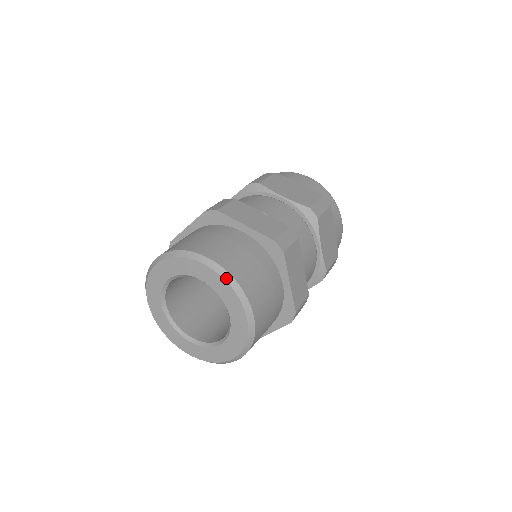
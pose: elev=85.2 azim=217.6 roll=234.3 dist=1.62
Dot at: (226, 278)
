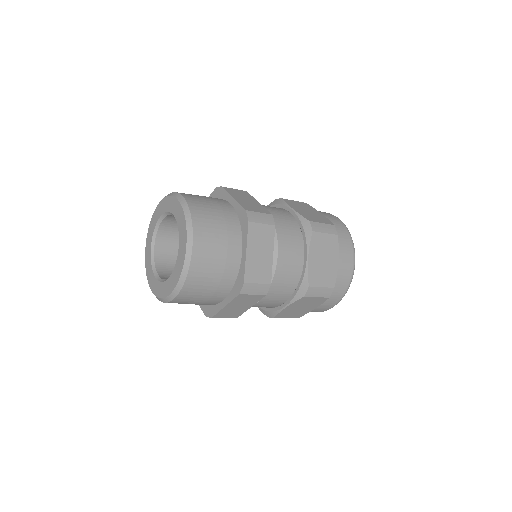
Dot at: (185, 211)
